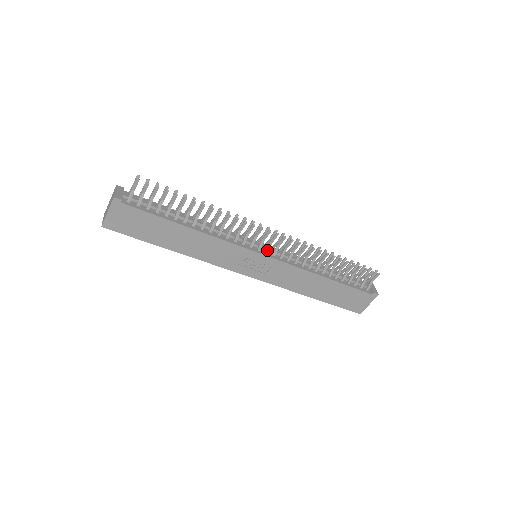
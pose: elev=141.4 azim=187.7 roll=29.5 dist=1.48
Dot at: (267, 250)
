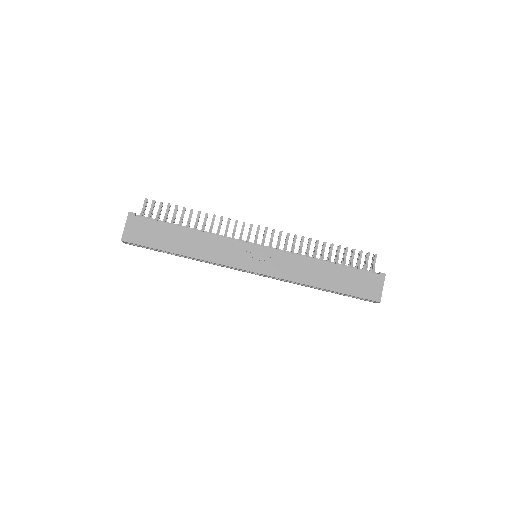
Dot at: (262, 244)
